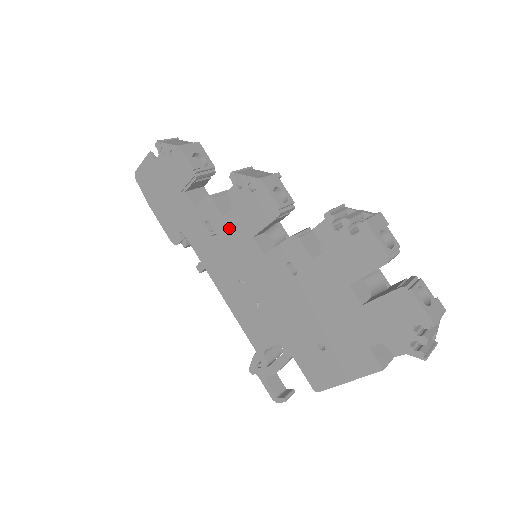
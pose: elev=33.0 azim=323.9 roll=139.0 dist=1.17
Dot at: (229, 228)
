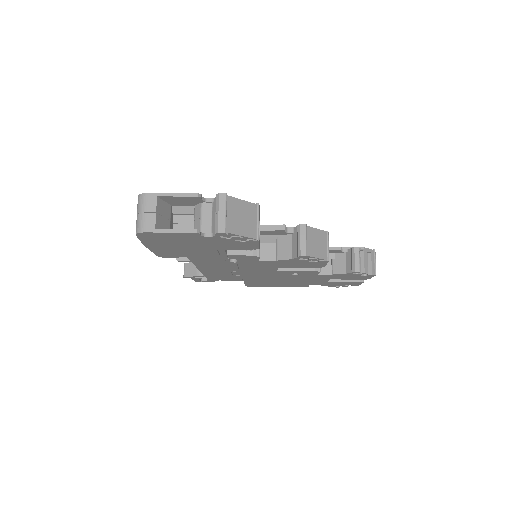
Dot at: (258, 264)
